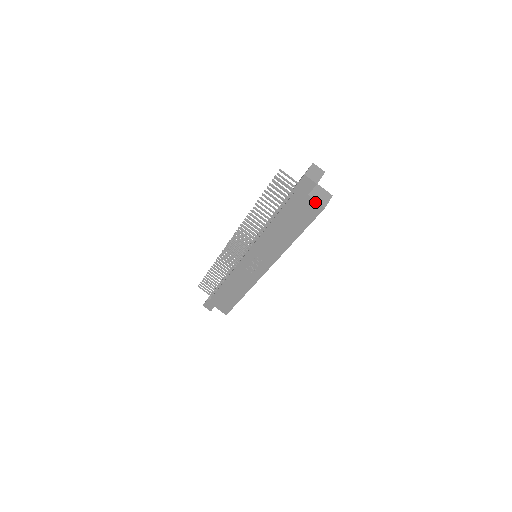
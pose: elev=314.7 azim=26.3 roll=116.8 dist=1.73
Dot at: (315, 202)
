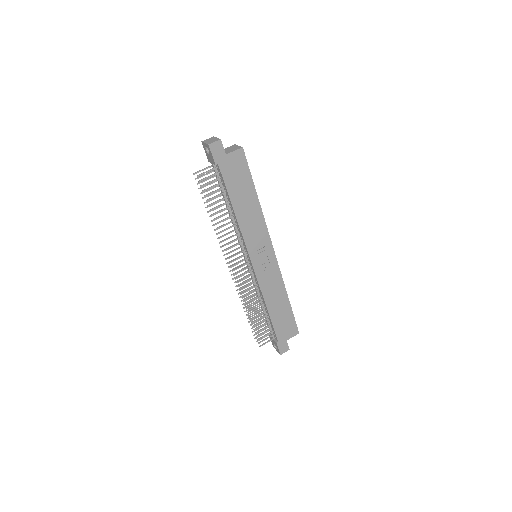
Dot at: (234, 153)
